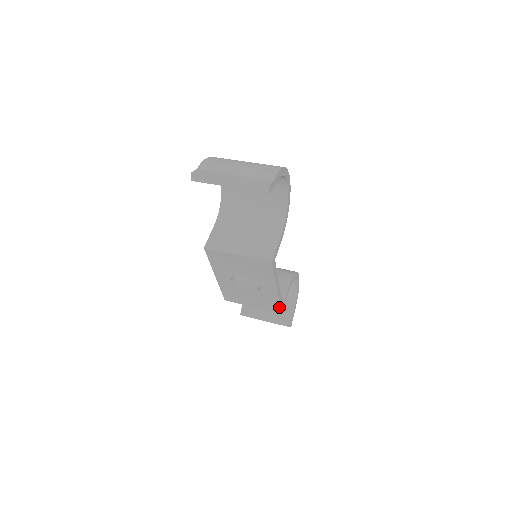
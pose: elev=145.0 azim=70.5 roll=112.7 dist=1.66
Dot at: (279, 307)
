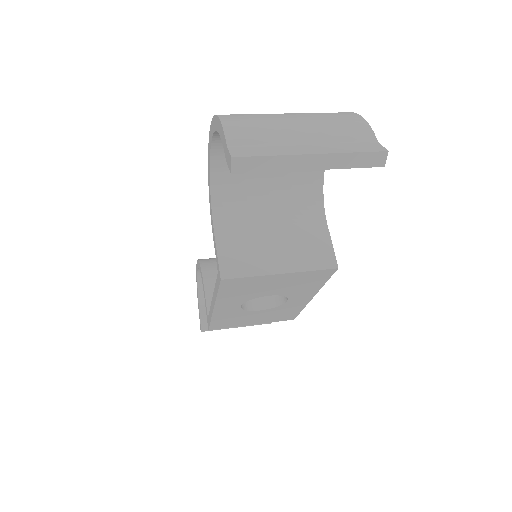
Dot at: (297, 314)
